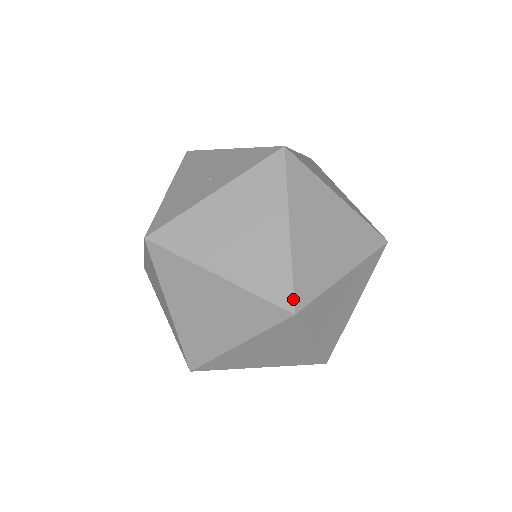
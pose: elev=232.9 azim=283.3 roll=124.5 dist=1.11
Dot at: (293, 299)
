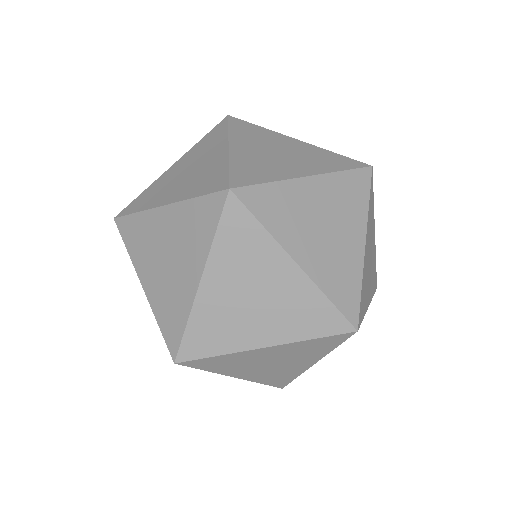
Dot at: occluded
